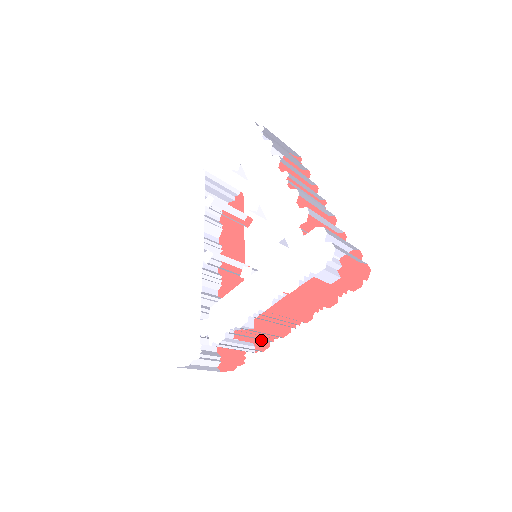
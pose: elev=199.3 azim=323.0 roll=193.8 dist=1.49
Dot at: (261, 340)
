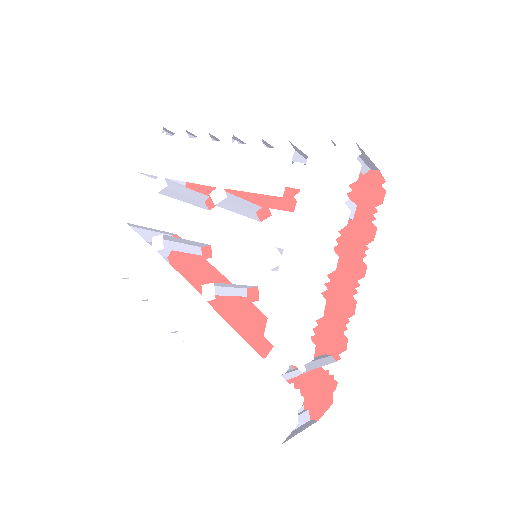
Dot at: (332, 342)
